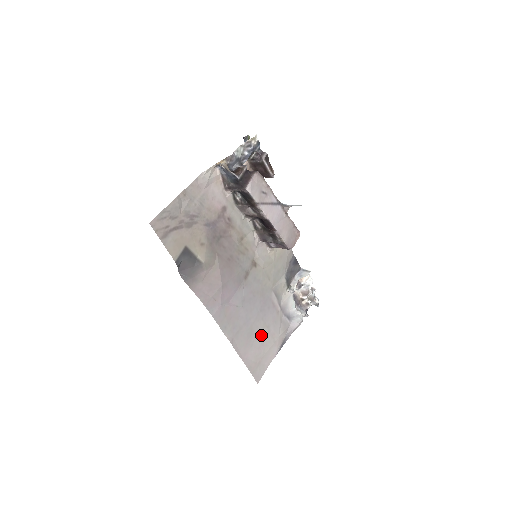
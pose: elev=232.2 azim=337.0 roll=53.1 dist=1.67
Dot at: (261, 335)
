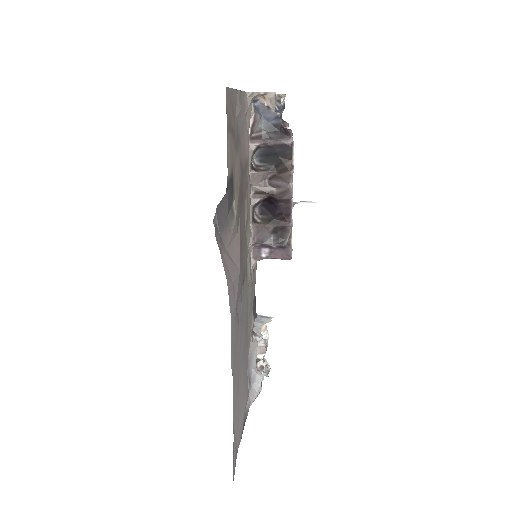
Dot at: (240, 392)
